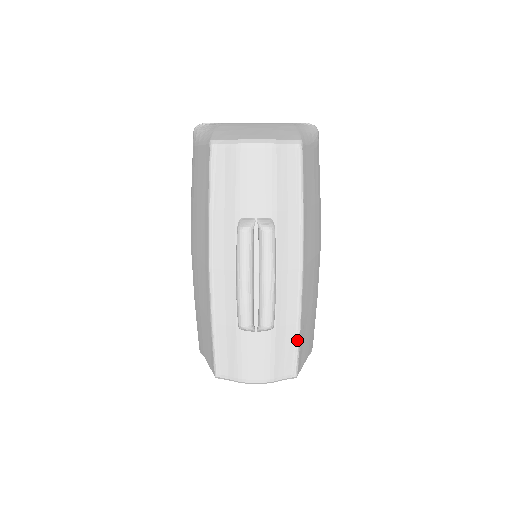
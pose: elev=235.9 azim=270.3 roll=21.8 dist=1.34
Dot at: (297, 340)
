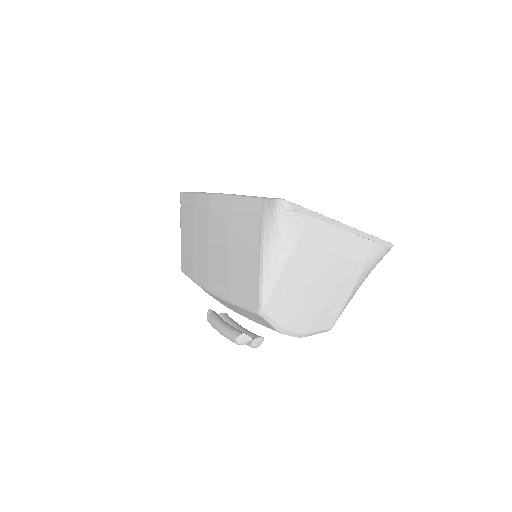
Dot at: occluded
